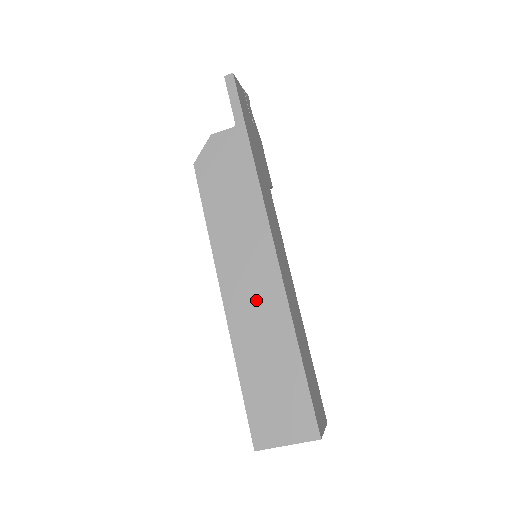
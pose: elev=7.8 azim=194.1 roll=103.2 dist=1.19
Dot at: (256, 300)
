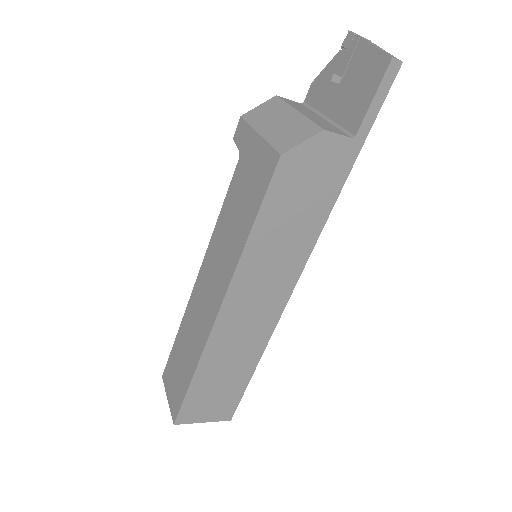
Dot at: (249, 323)
